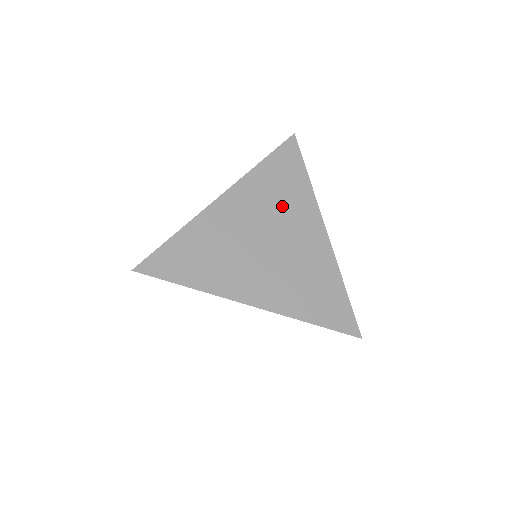
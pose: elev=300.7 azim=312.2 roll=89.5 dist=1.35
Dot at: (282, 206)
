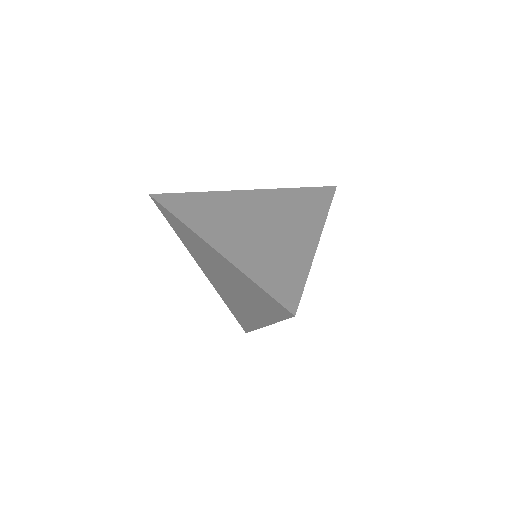
Dot at: (291, 212)
